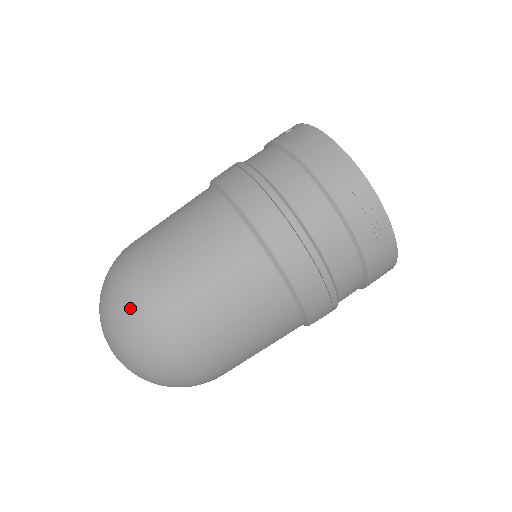
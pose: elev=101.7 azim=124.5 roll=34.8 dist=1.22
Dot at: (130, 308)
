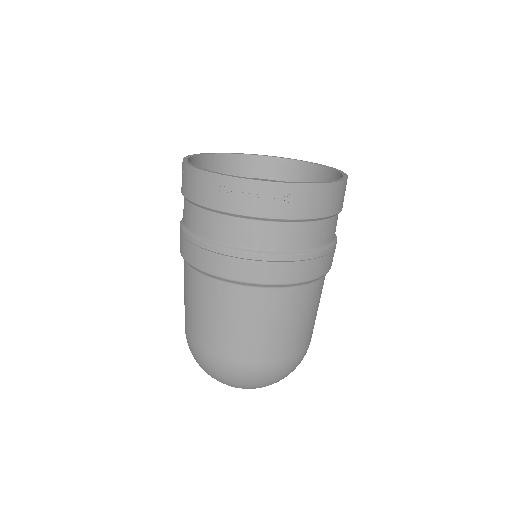
Dot at: (200, 363)
